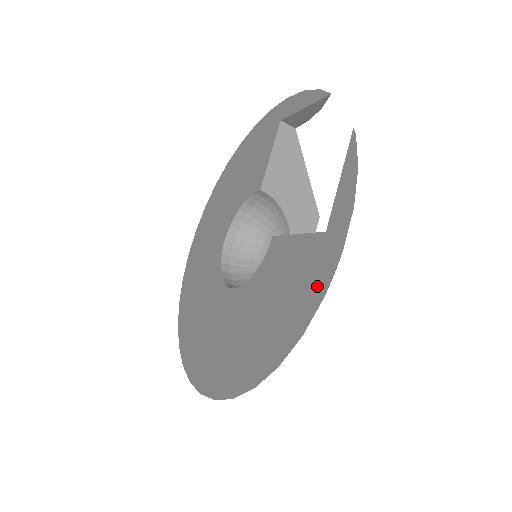
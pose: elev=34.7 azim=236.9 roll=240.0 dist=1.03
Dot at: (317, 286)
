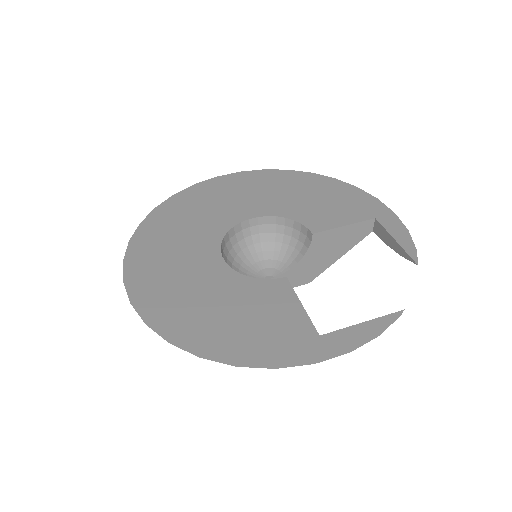
Dot at: (278, 355)
